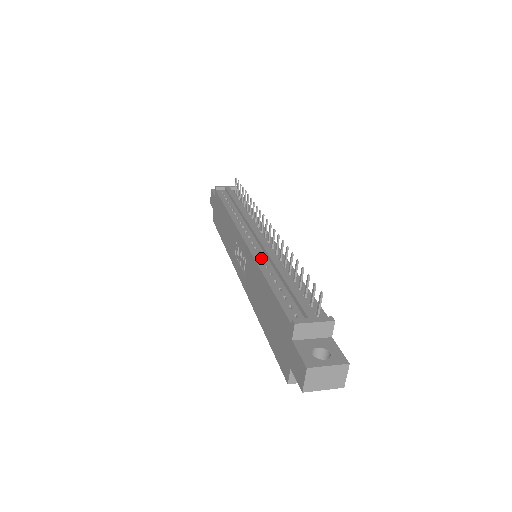
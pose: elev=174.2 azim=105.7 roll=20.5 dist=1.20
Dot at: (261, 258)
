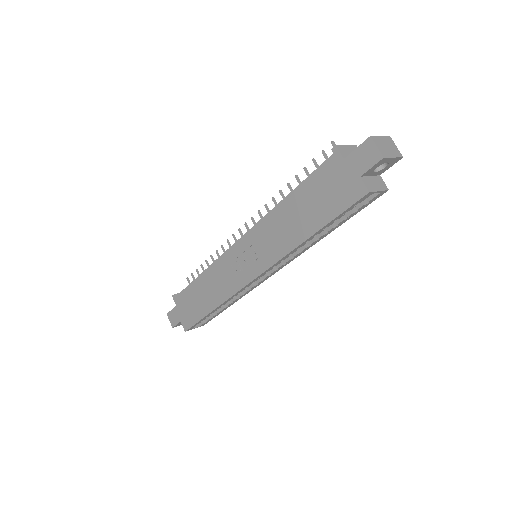
Dot at: occluded
